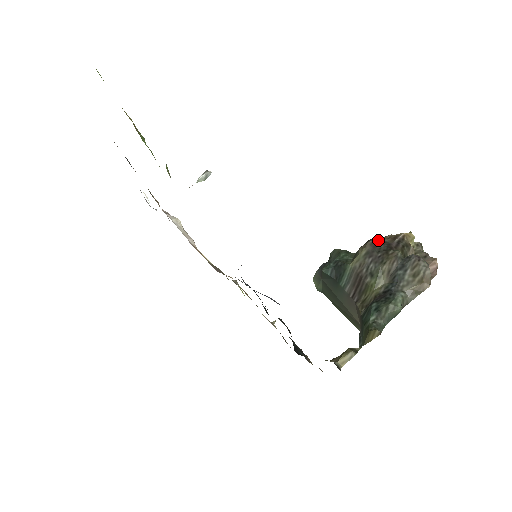
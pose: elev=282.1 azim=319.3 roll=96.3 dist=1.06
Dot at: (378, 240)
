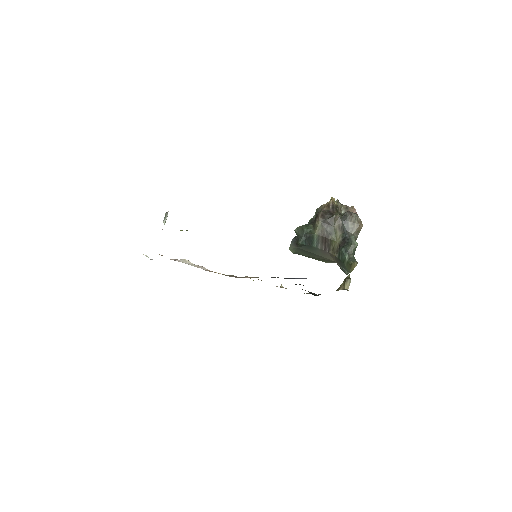
Dot at: (323, 213)
